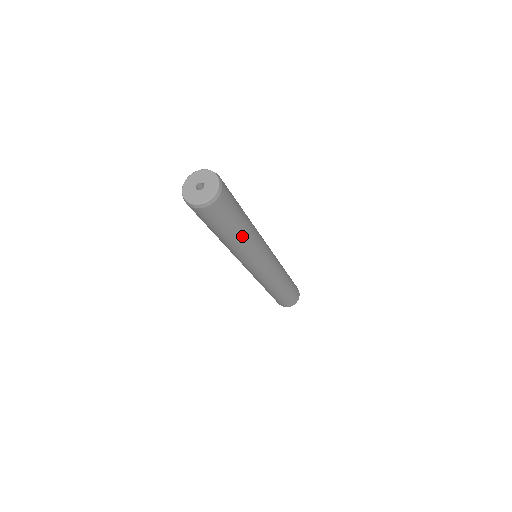
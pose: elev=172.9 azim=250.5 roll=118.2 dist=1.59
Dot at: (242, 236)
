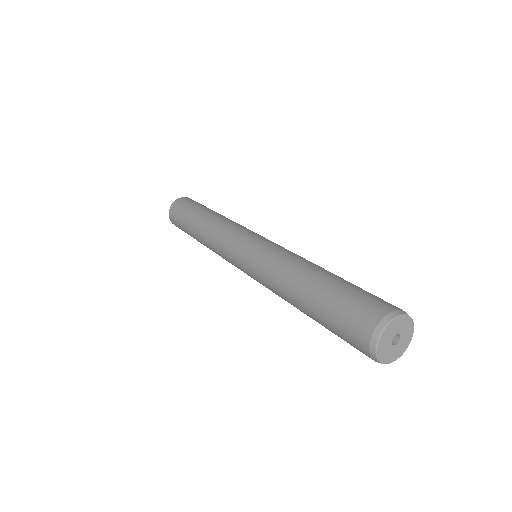
Dot at: occluded
